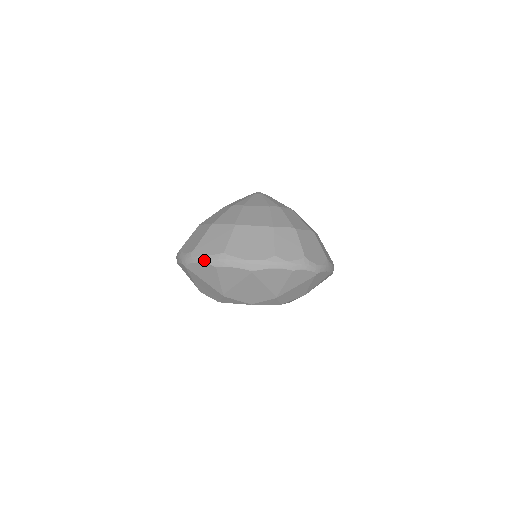
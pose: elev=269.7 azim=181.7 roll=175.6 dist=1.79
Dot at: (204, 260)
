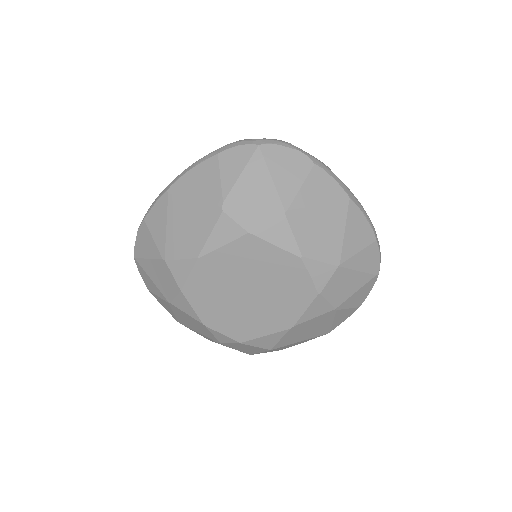
Dot at: (300, 150)
